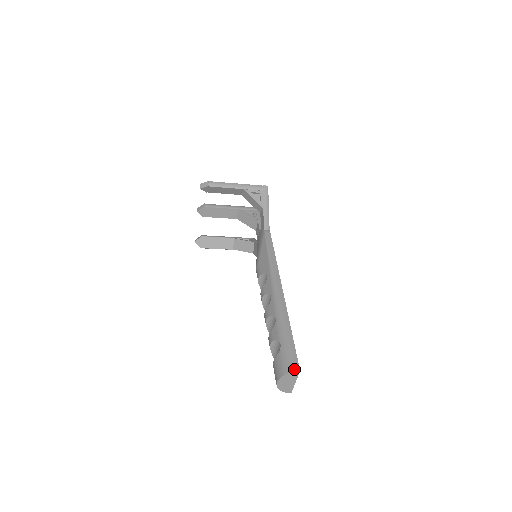
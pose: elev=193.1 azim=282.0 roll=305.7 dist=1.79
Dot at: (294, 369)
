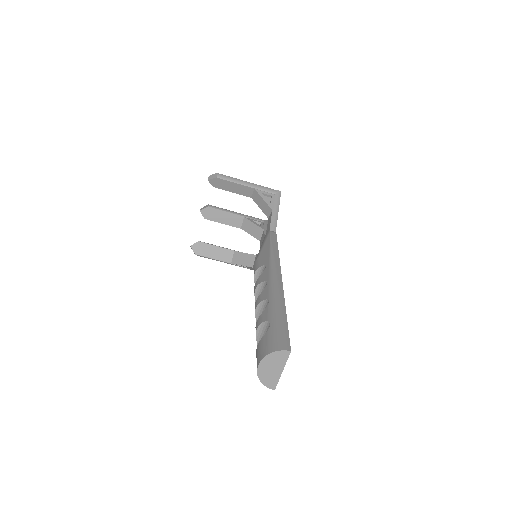
Dot at: (283, 348)
